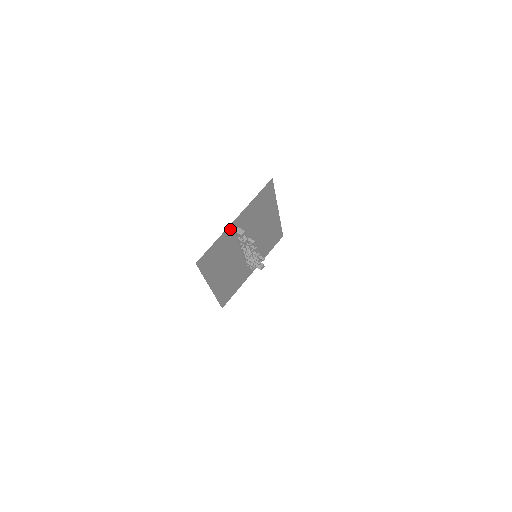
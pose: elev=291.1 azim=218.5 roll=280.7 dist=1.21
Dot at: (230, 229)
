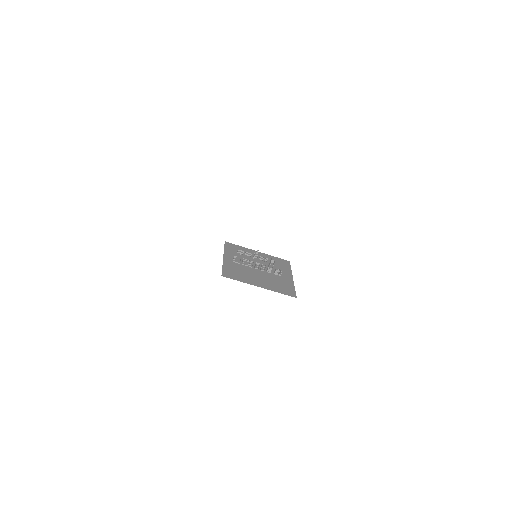
Dot at: (227, 262)
